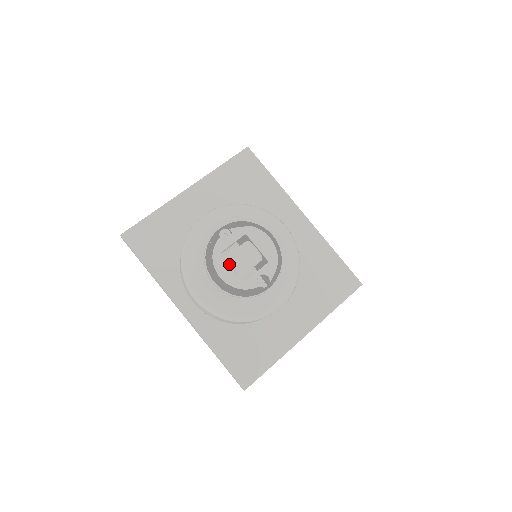
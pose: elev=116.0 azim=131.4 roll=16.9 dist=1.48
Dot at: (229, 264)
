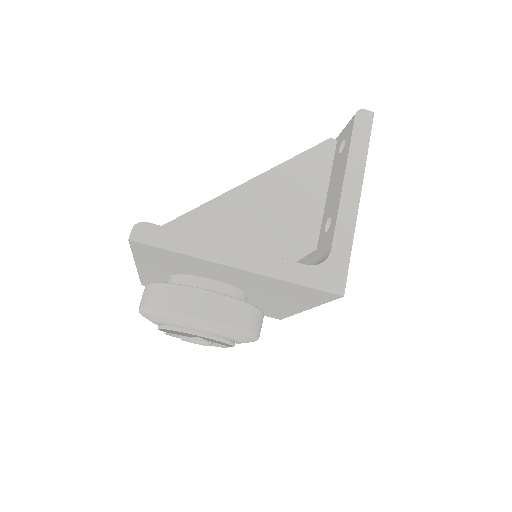
Dot at: occluded
